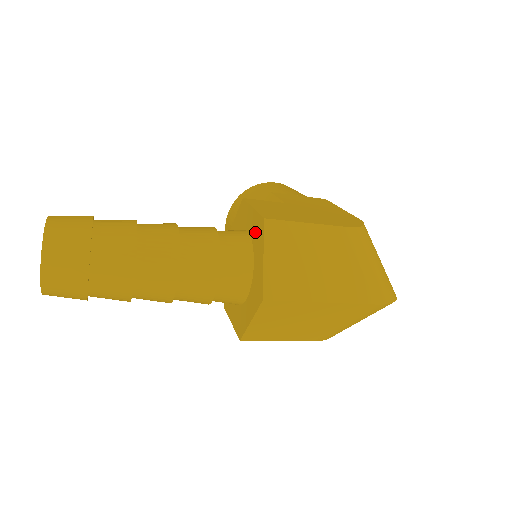
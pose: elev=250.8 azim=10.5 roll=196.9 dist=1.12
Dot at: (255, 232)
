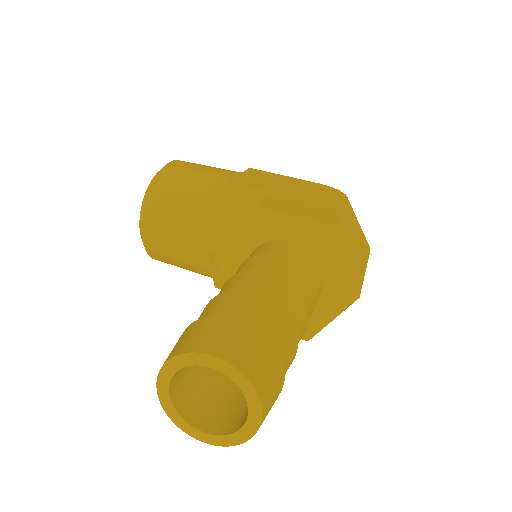
Dot at: (315, 239)
